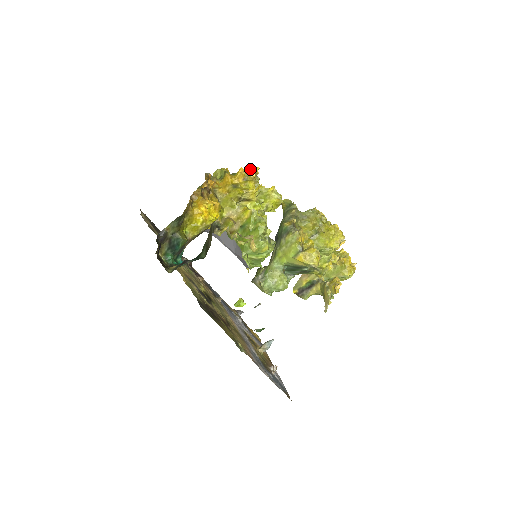
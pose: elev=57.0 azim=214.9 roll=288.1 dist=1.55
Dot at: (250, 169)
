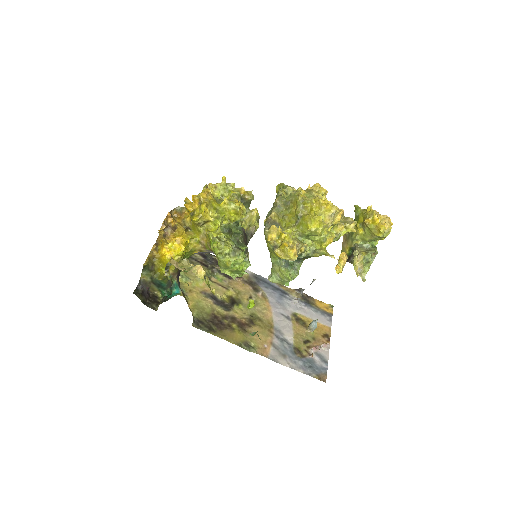
Dot at: (201, 192)
